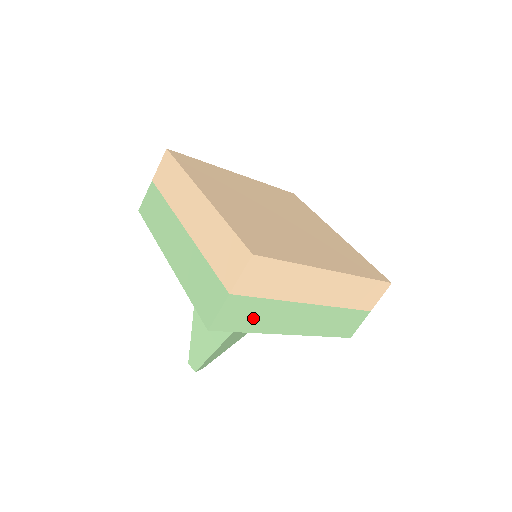
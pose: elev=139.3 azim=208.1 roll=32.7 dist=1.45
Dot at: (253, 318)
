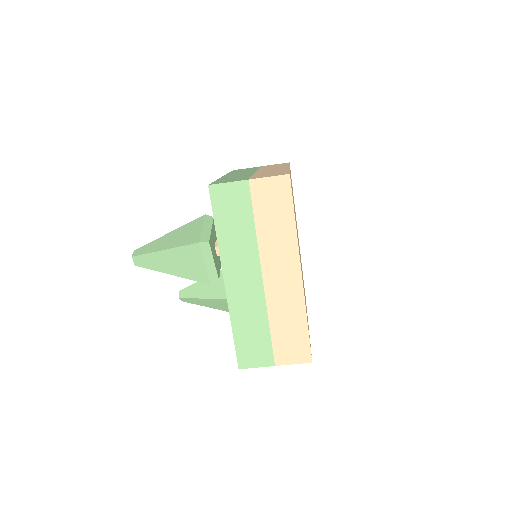
Dot at: (232, 223)
